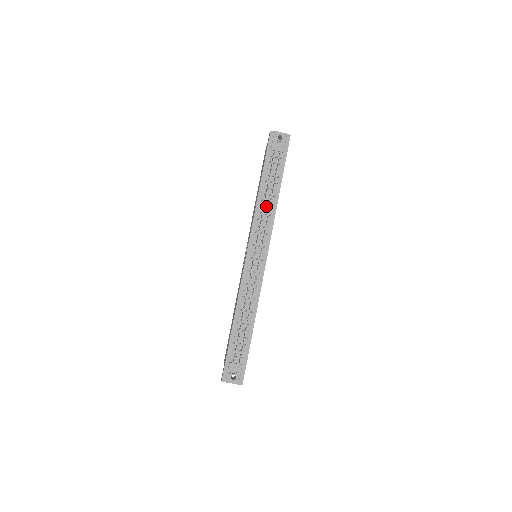
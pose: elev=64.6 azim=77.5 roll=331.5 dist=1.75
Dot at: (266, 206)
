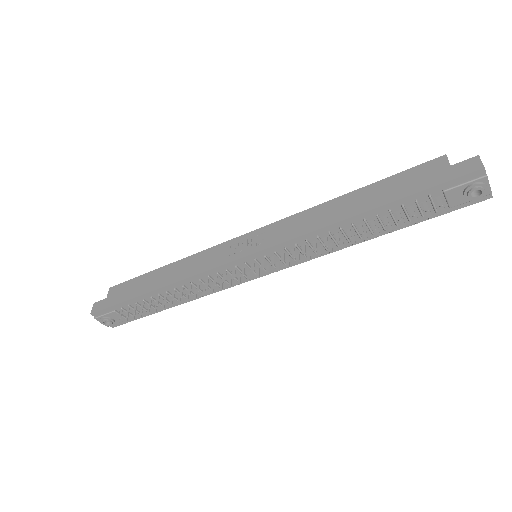
Dot at: (336, 237)
